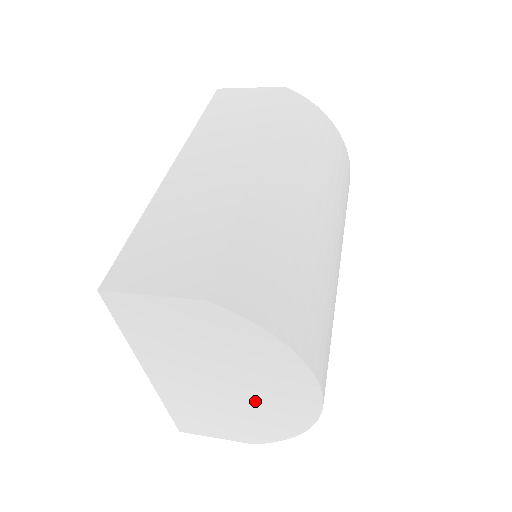
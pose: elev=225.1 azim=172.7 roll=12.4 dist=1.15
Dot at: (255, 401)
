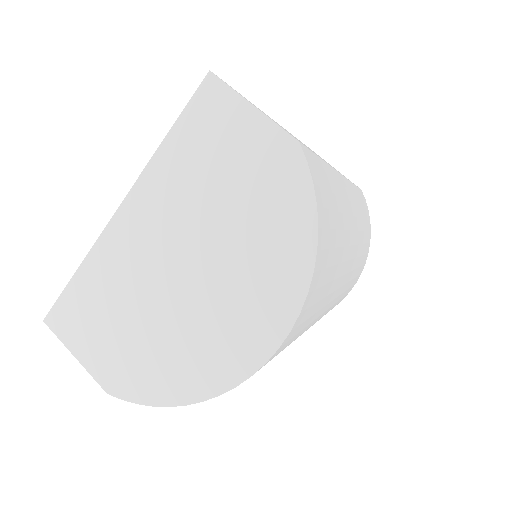
Dot at: (194, 315)
